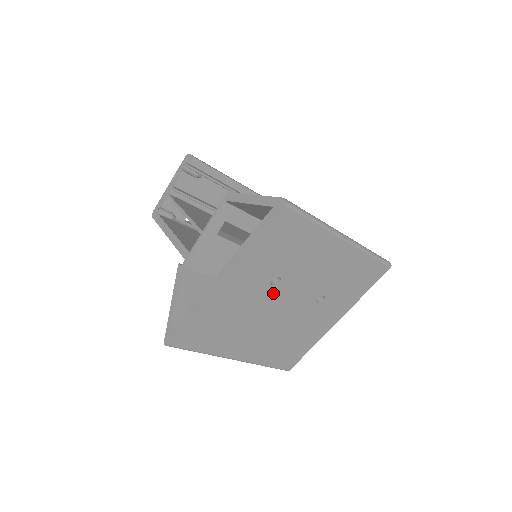
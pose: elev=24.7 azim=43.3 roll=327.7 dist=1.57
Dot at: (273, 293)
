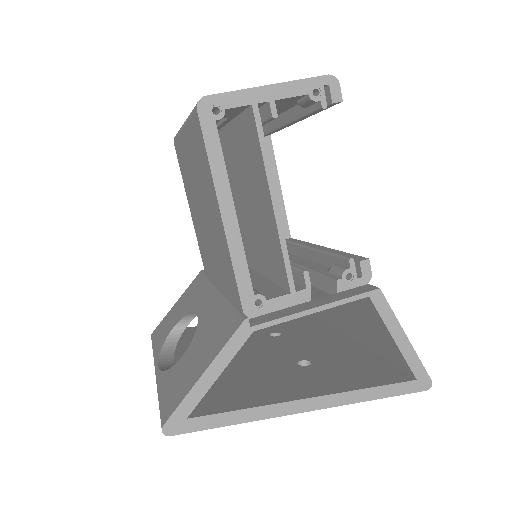
Dot at: occluded
